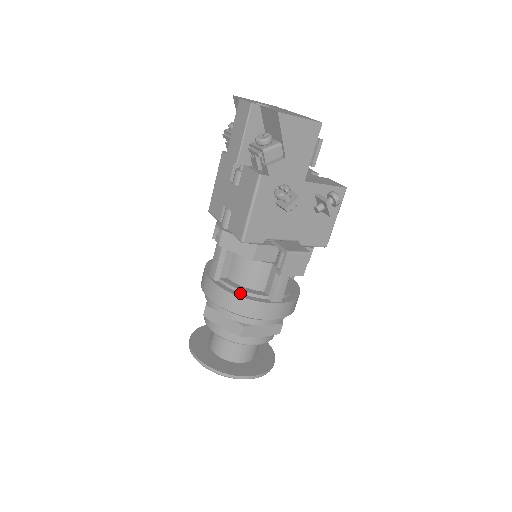
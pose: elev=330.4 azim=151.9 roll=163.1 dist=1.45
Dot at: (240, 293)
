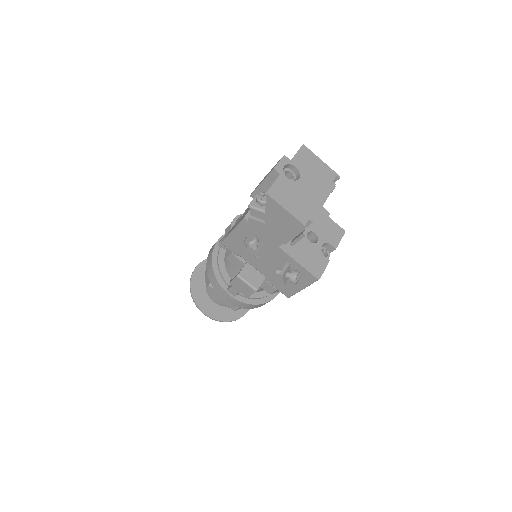
Dot at: (217, 267)
